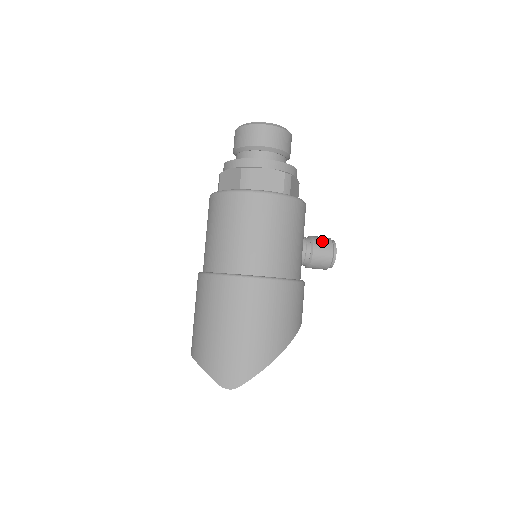
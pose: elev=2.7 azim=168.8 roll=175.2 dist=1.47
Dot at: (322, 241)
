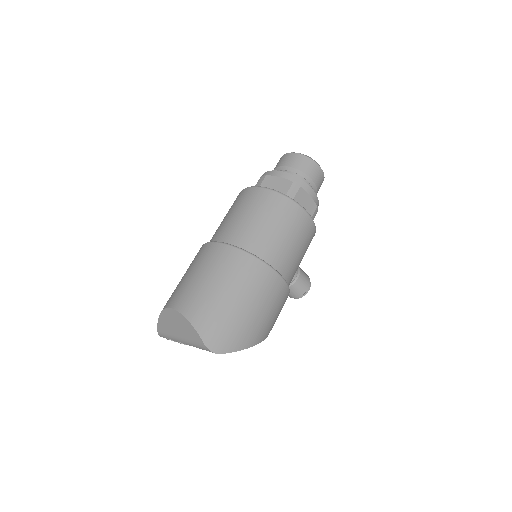
Dot at: (305, 274)
